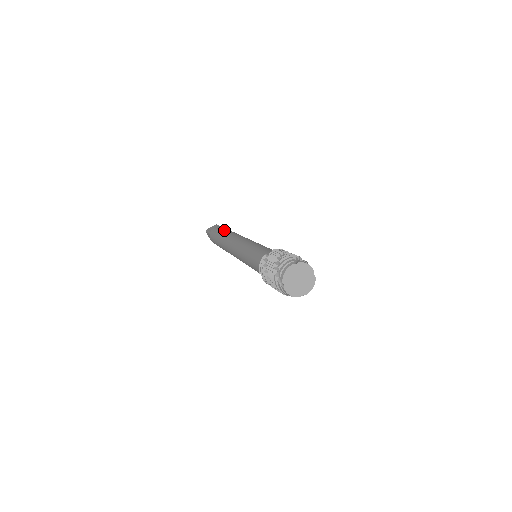
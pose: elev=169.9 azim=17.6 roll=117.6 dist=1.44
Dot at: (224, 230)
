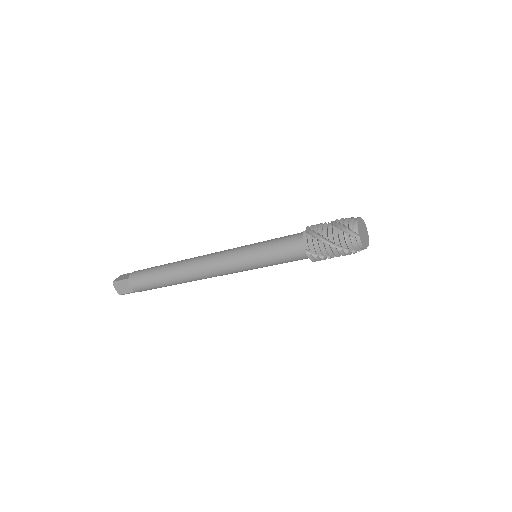
Dot at: (162, 265)
